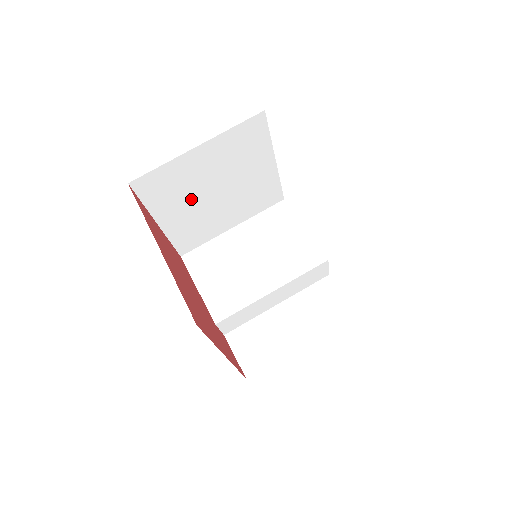
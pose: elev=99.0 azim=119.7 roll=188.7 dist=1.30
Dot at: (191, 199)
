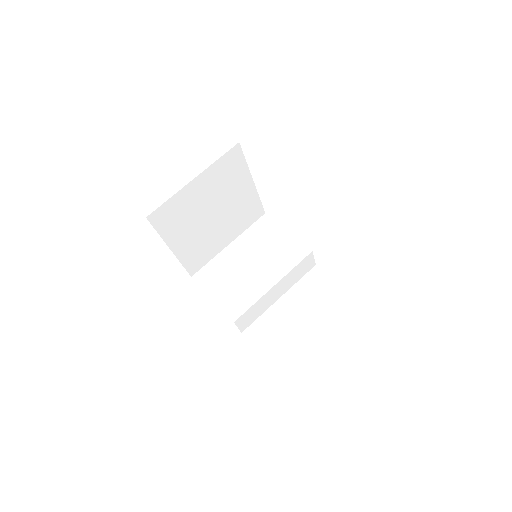
Dot at: (194, 224)
